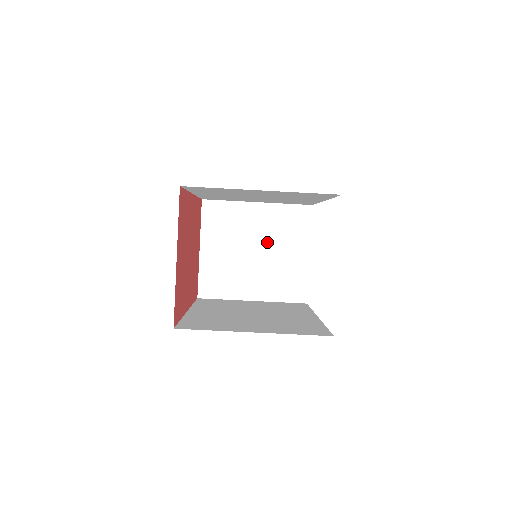
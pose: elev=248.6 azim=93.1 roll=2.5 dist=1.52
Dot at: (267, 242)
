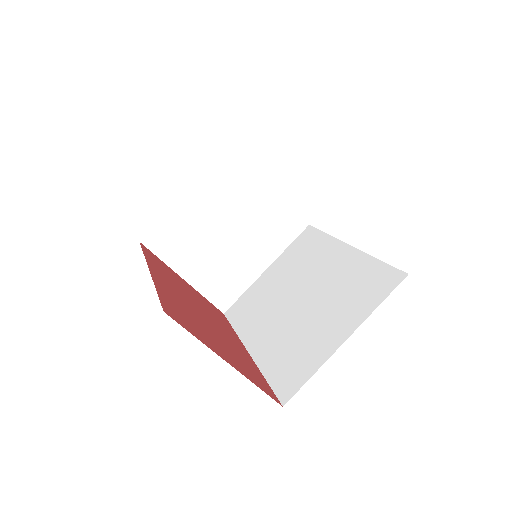
Dot at: (231, 214)
